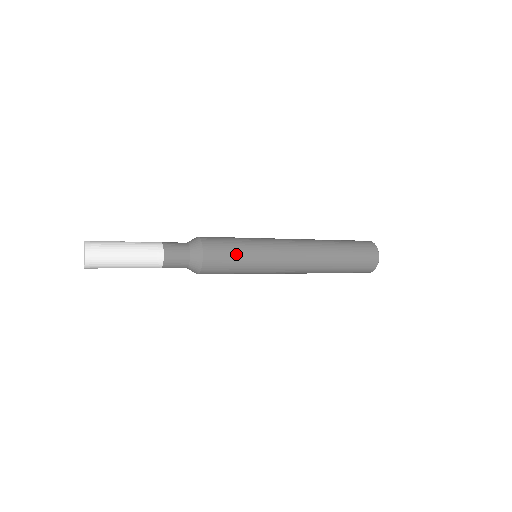
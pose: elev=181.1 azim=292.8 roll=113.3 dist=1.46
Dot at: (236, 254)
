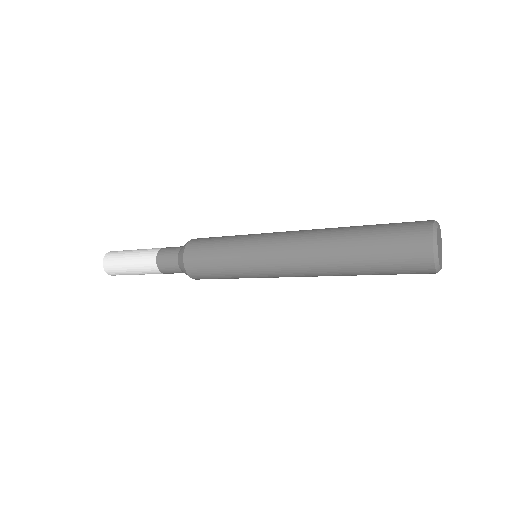
Dot at: (216, 252)
